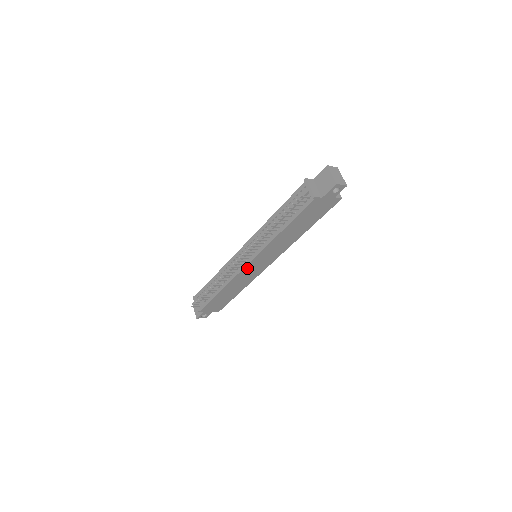
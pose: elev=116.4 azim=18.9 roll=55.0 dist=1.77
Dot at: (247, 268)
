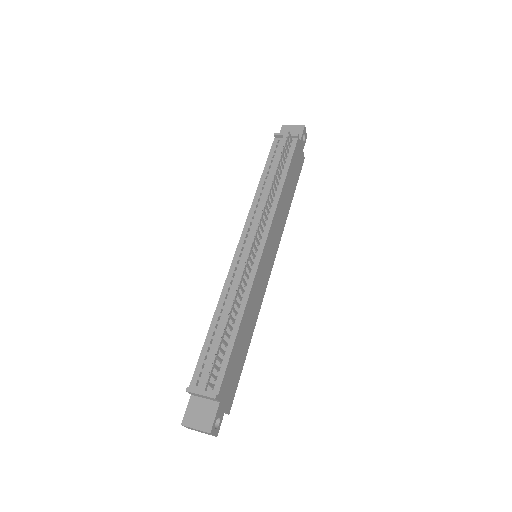
Dot at: (261, 263)
